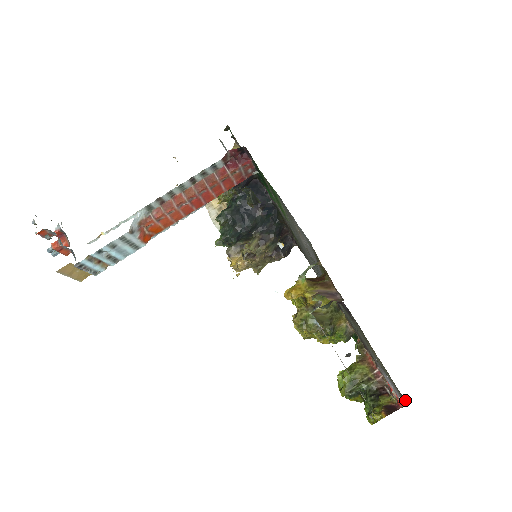
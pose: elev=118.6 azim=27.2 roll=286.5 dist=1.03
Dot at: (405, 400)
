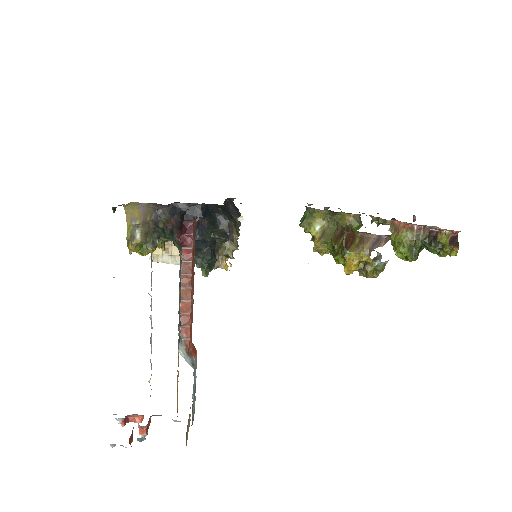
Dot at: occluded
